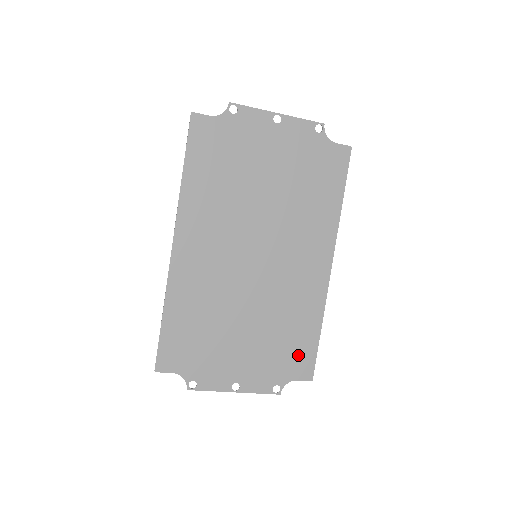
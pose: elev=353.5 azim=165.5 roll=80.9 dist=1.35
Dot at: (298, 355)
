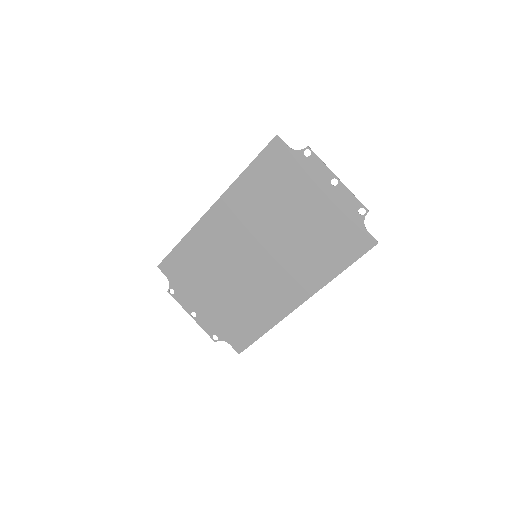
Dot at: (241, 333)
